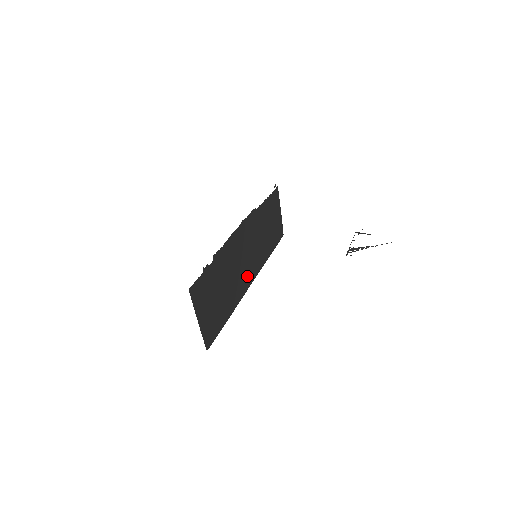
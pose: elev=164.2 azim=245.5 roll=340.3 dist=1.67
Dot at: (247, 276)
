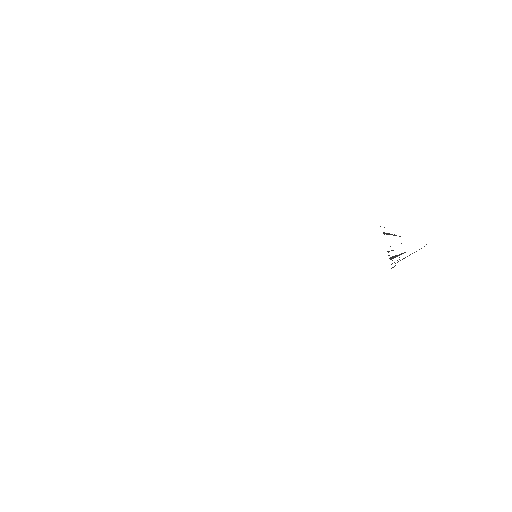
Dot at: occluded
